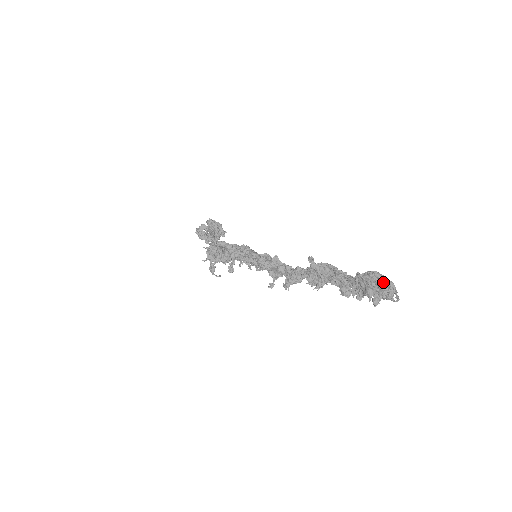
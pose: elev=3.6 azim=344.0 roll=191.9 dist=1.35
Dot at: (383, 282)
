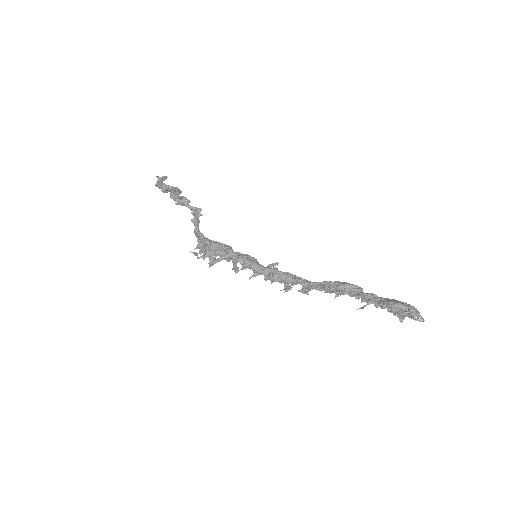
Dot at: (407, 314)
